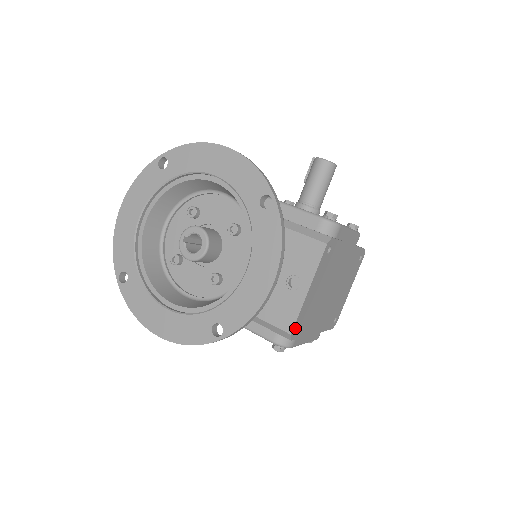
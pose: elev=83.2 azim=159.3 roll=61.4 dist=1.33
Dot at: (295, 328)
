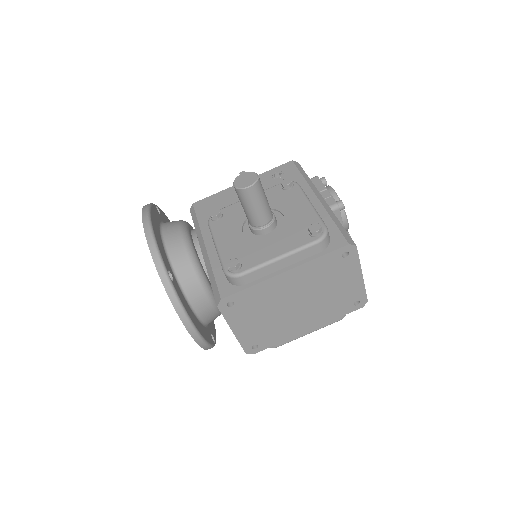
Dot at: (248, 349)
